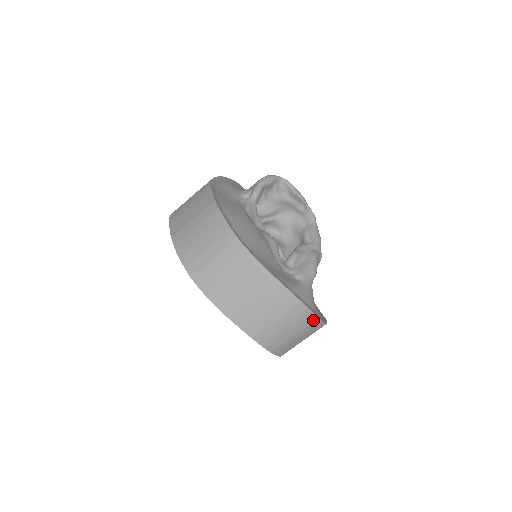
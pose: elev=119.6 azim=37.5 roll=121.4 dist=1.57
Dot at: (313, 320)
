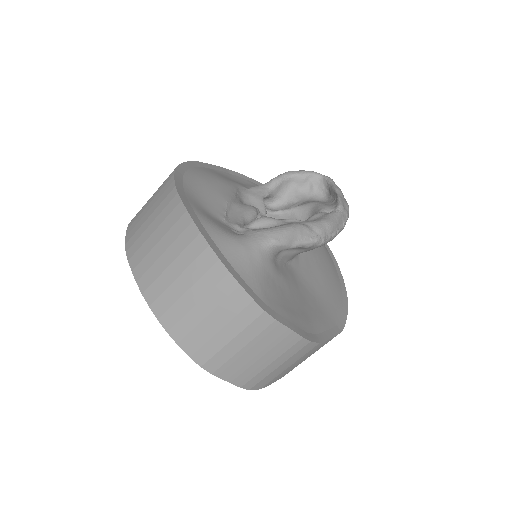
Dot at: (222, 276)
